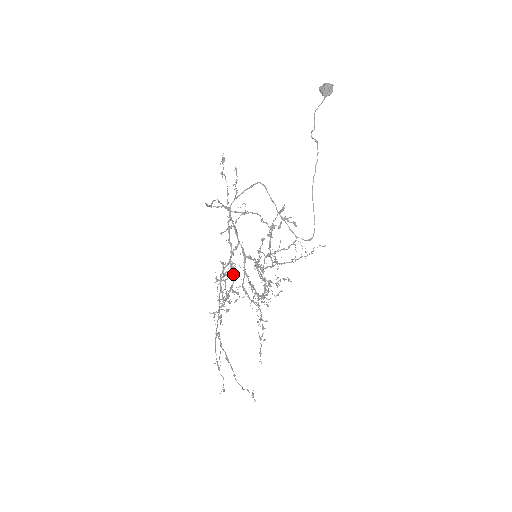
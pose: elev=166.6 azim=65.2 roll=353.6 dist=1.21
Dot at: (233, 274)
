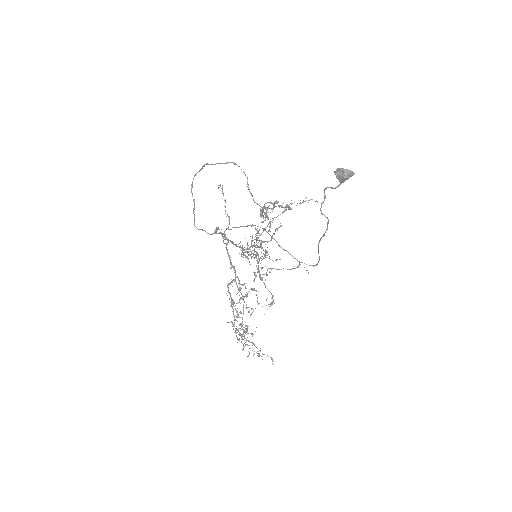
Dot at: (257, 351)
